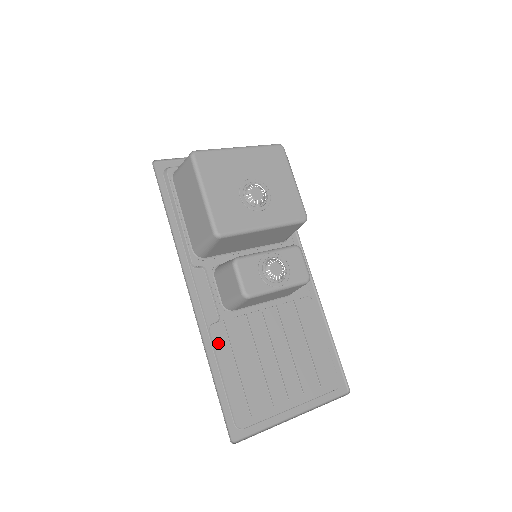
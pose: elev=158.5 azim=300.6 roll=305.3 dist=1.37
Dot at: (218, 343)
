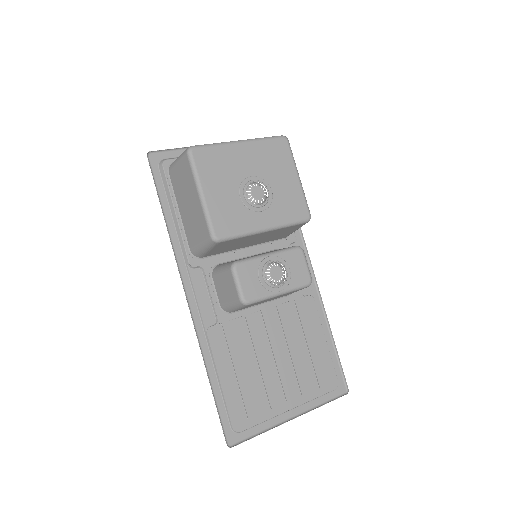
Dot at: (215, 346)
